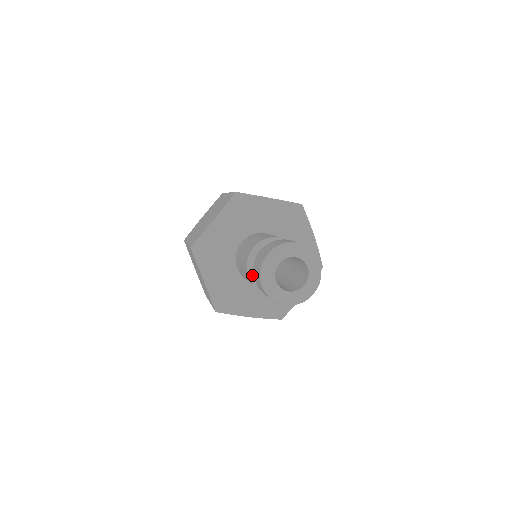
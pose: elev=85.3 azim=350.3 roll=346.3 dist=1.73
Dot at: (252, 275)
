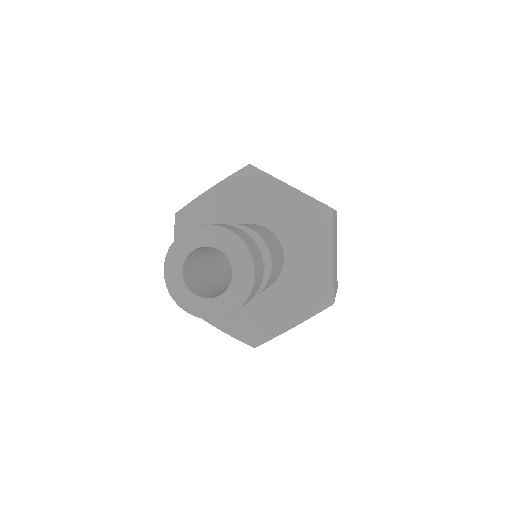
Dot at: occluded
